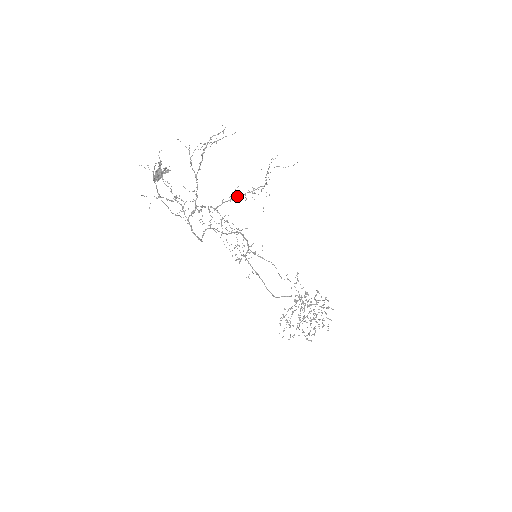
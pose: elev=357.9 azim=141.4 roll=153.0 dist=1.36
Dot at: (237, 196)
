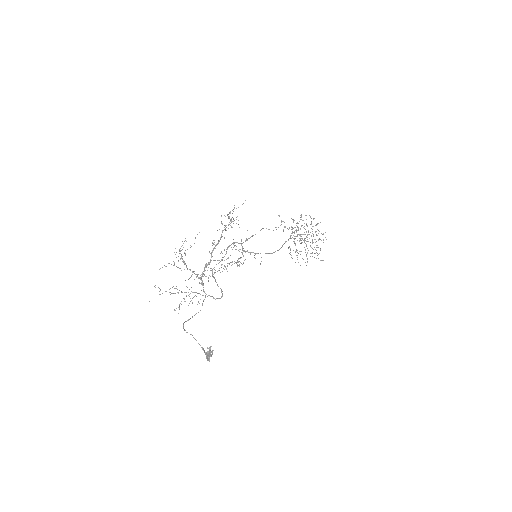
Dot at: (217, 243)
